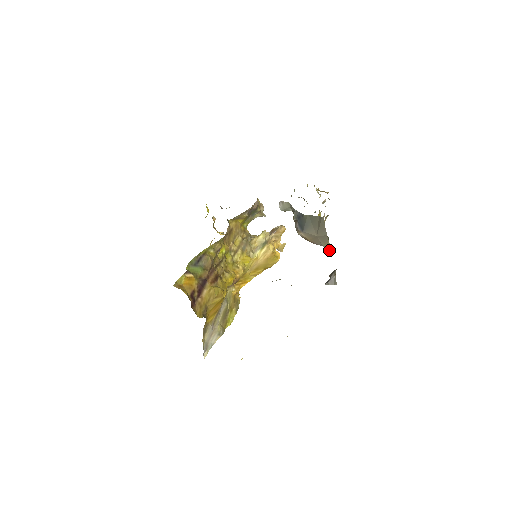
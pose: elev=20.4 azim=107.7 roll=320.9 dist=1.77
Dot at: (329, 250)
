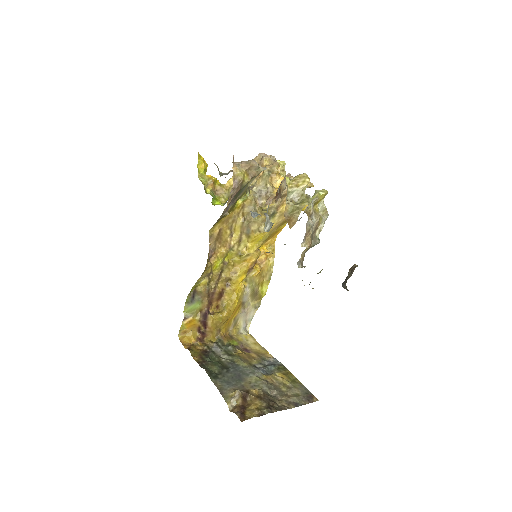
Dot at: occluded
